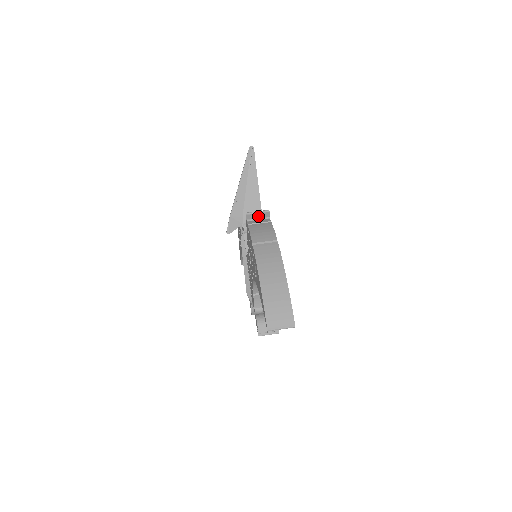
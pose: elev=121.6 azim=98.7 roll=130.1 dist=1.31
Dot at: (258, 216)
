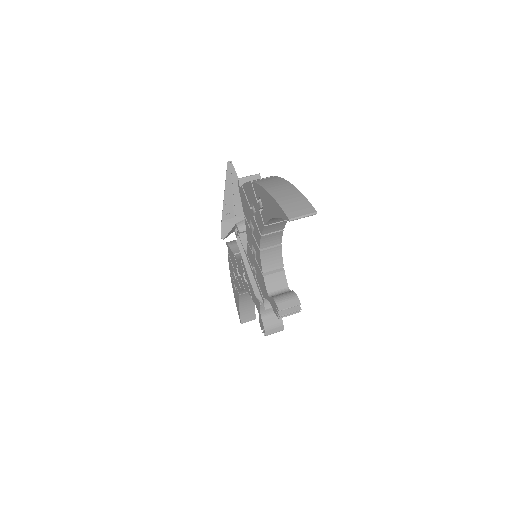
Dot at: occluded
